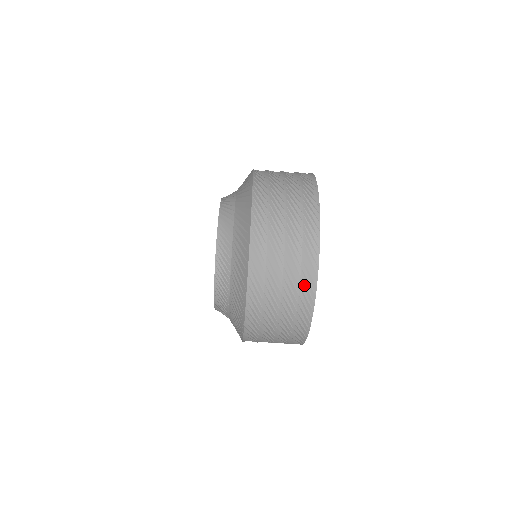
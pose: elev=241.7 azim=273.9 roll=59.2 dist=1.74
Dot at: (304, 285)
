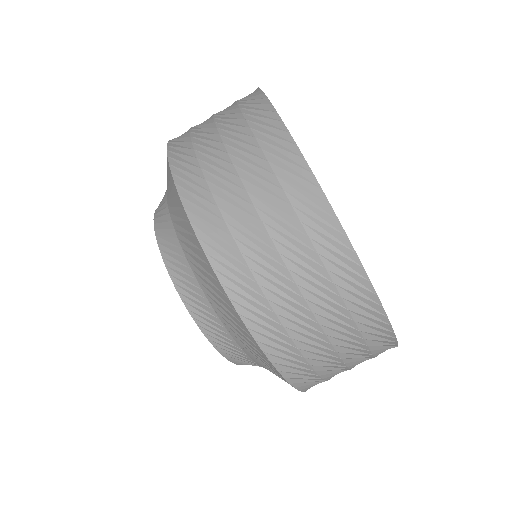
Dot at: (257, 124)
